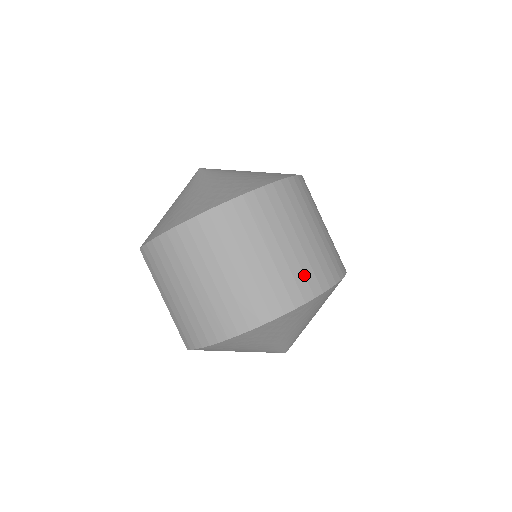
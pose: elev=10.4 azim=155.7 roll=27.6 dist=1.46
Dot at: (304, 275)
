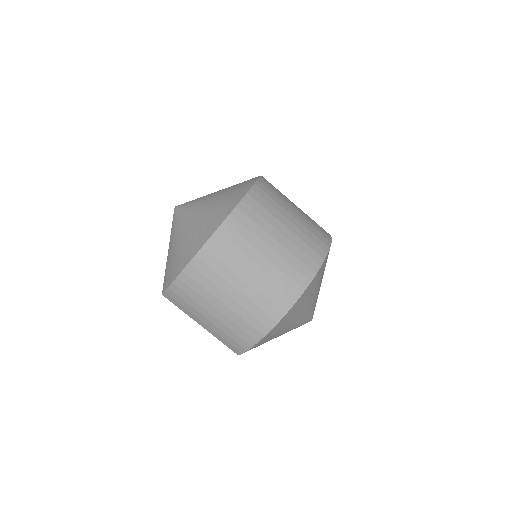
Dot at: (305, 253)
